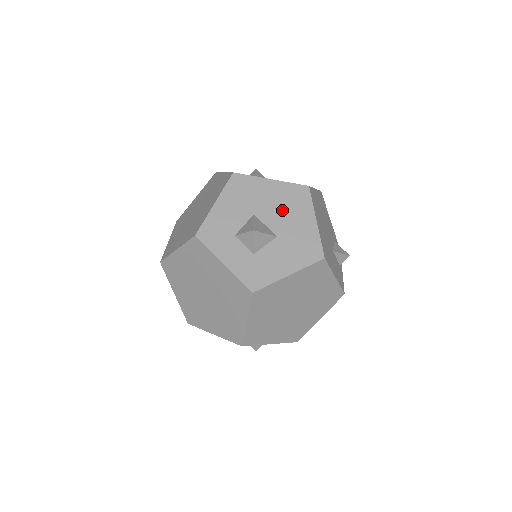
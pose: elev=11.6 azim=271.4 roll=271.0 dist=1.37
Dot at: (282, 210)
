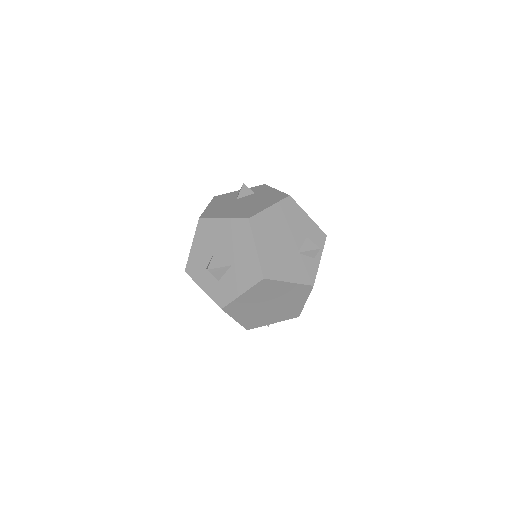
Dot at: (232, 243)
